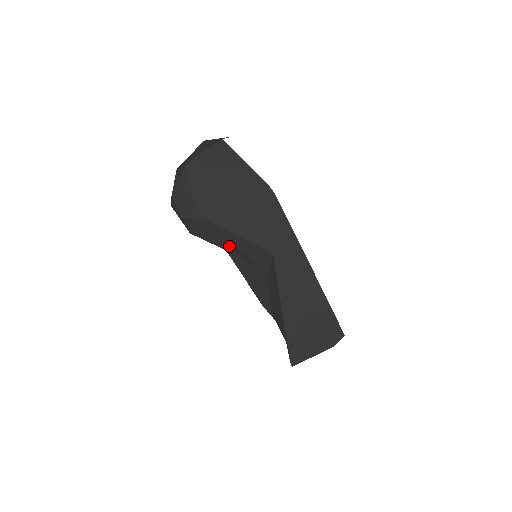
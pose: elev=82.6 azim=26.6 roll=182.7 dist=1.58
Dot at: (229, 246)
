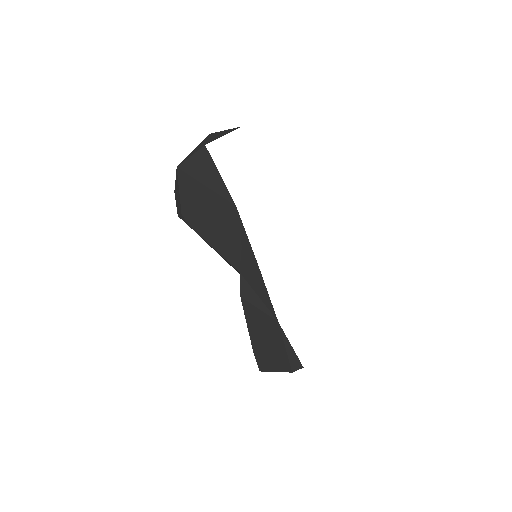
Dot at: occluded
